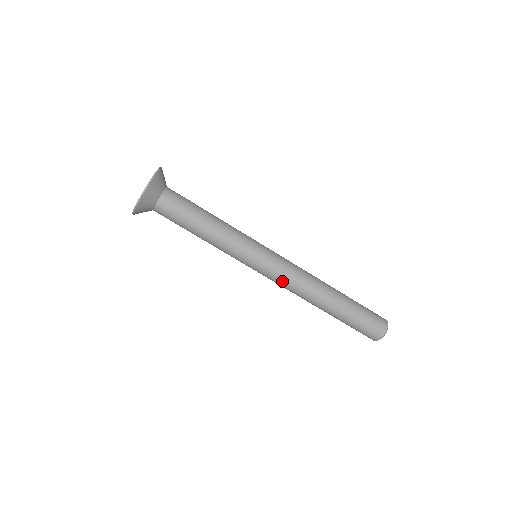
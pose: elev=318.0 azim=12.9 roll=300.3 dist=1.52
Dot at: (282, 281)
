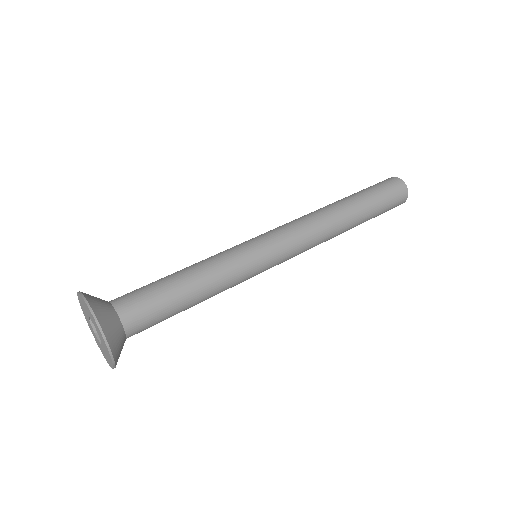
Dot at: (301, 241)
